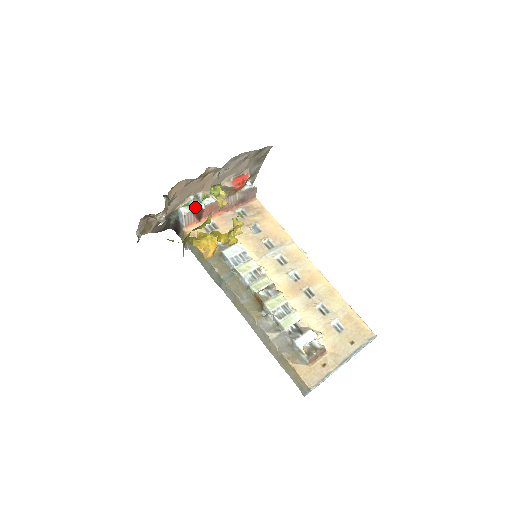
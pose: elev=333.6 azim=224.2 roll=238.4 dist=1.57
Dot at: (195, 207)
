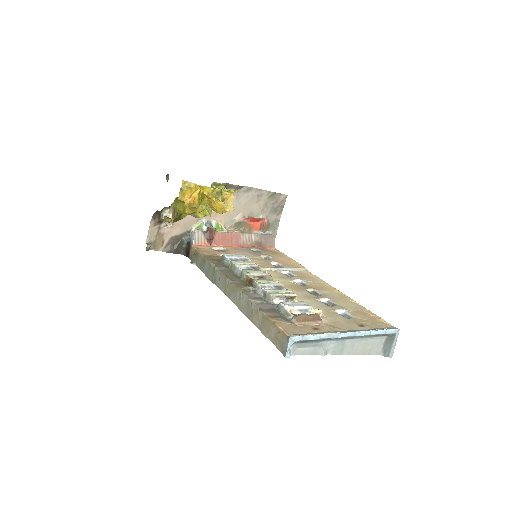
Dot at: (206, 228)
